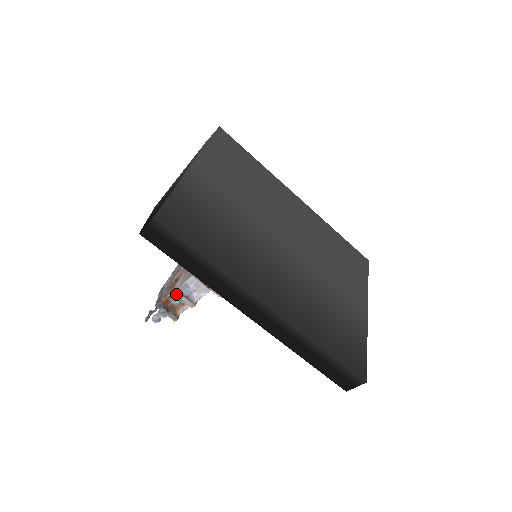
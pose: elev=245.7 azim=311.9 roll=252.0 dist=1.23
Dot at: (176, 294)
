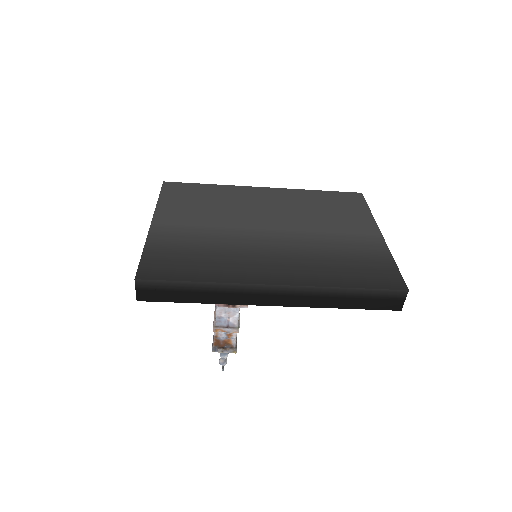
Dot at: (218, 330)
